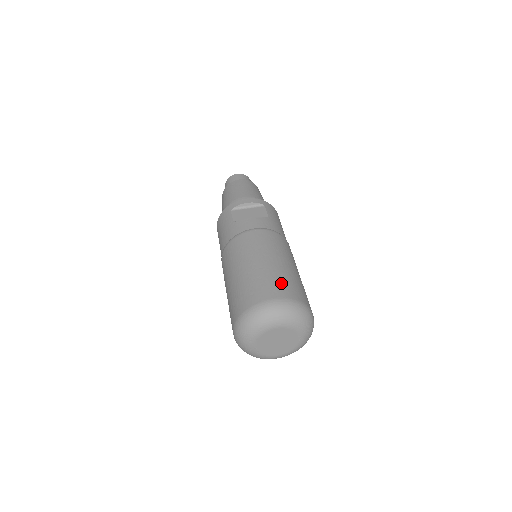
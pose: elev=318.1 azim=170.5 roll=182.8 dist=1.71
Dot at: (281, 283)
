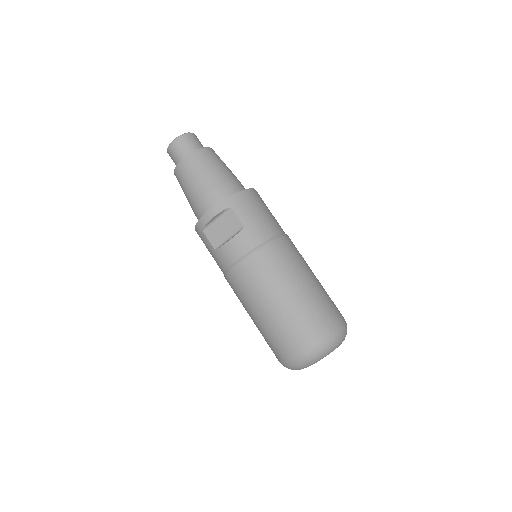
Dot at: (299, 327)
